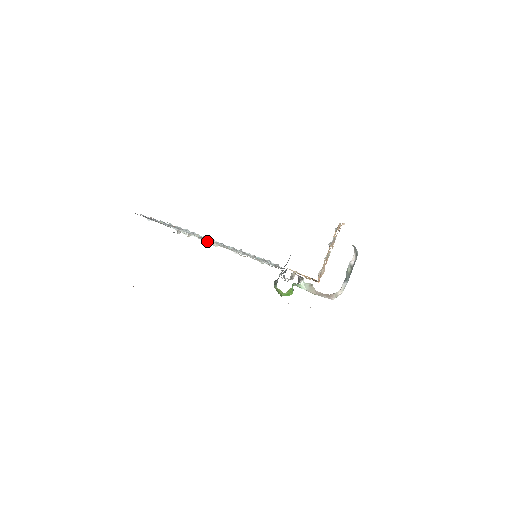
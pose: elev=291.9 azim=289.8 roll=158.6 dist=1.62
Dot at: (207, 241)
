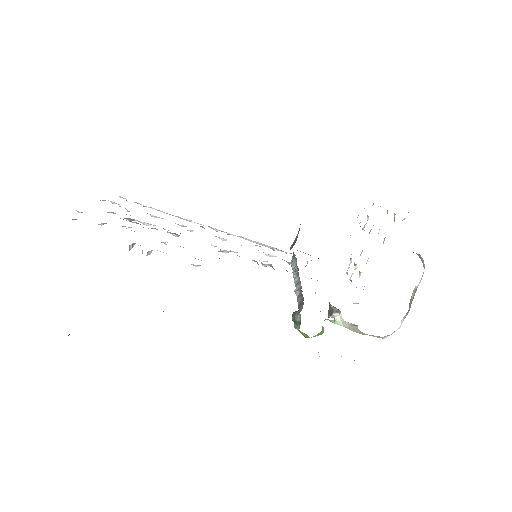
Dot at: (178, 235)
